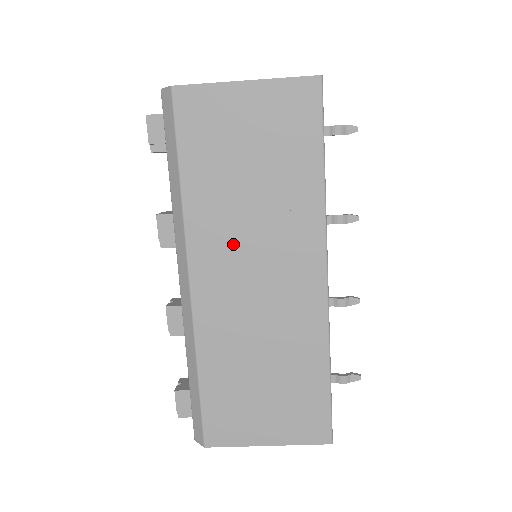
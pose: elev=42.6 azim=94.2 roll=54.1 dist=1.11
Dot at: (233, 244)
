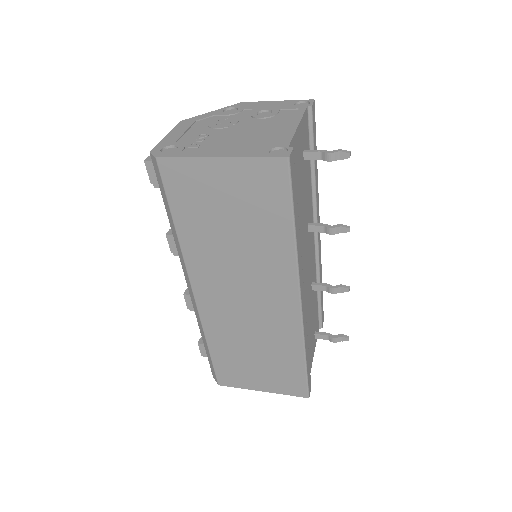
Dot at: (223, 274)
